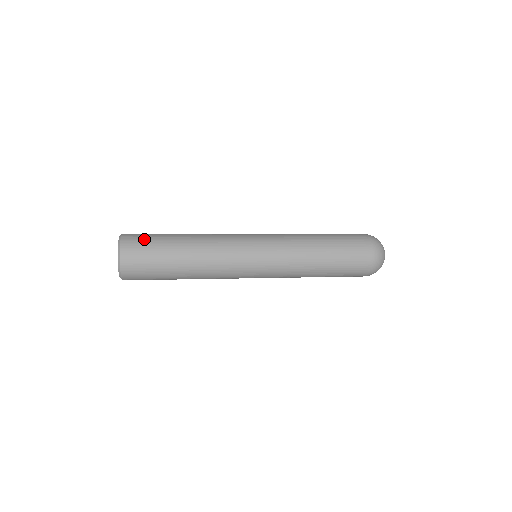
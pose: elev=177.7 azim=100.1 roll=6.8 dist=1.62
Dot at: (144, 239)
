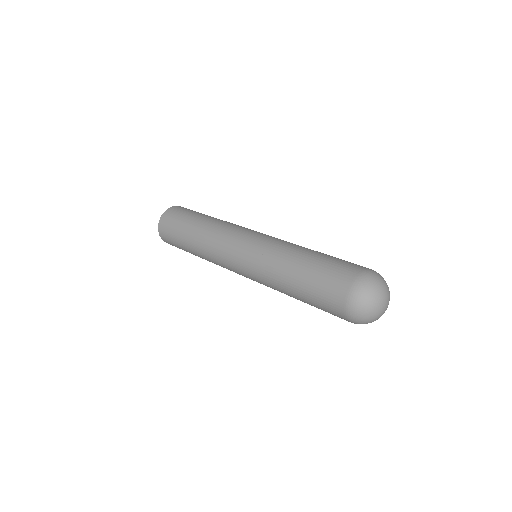
Dot at: (170, 228)
